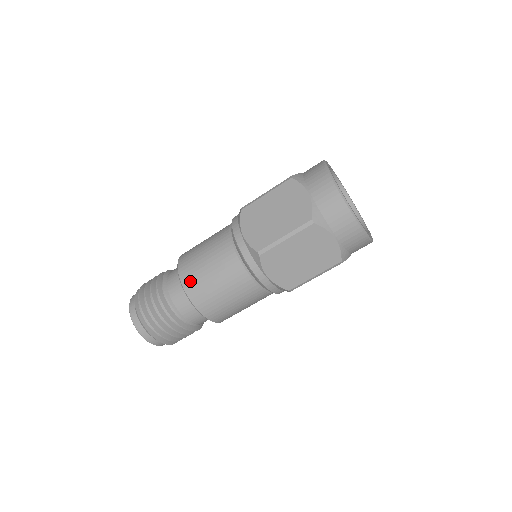
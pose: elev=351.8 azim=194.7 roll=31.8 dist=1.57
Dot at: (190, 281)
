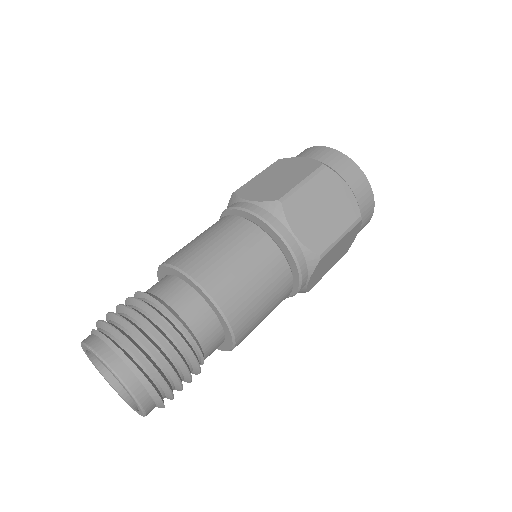
Dot at: (235, 305)
